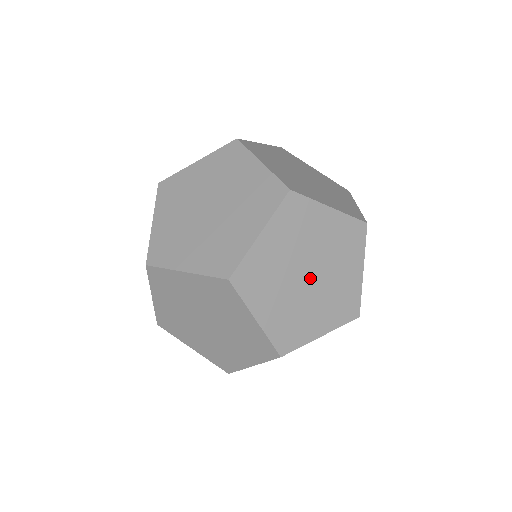
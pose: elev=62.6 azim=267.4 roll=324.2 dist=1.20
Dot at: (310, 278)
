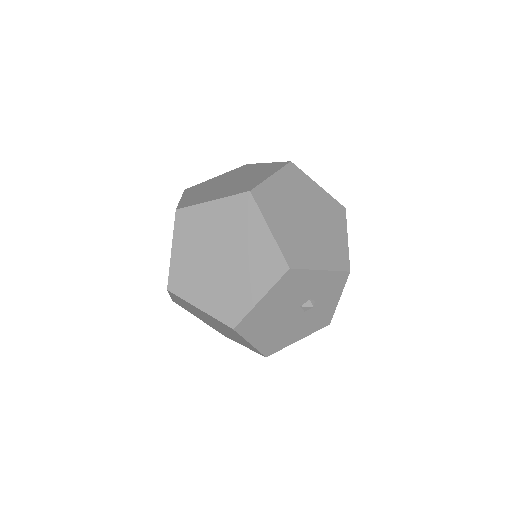
Dot at: (308, 222)
